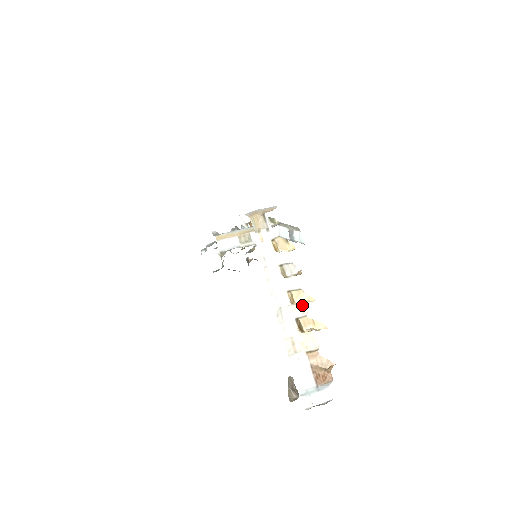
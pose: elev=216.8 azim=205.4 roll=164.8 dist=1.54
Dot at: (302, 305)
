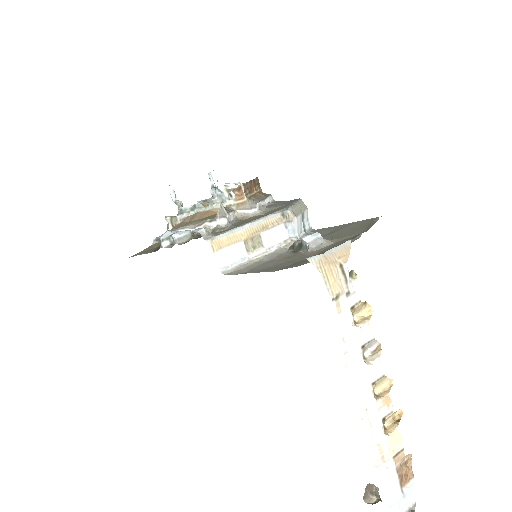
Dot at: (387, 399)
